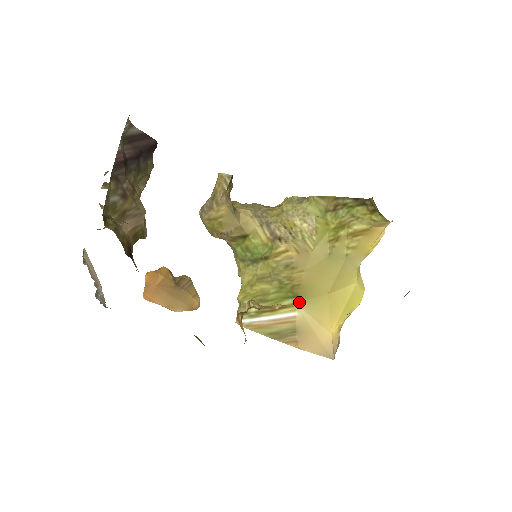
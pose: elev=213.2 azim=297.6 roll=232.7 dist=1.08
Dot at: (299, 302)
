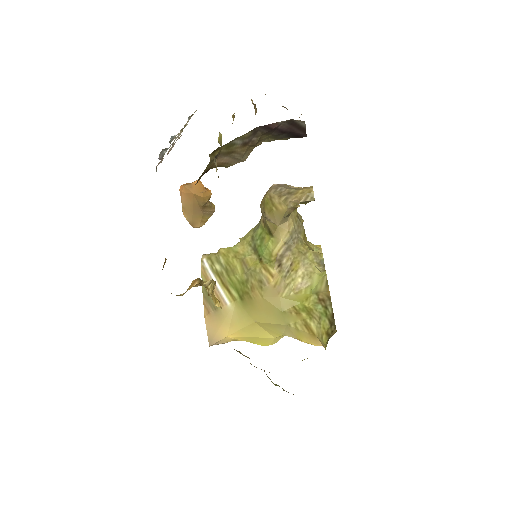
Dot at: (238, 302)
